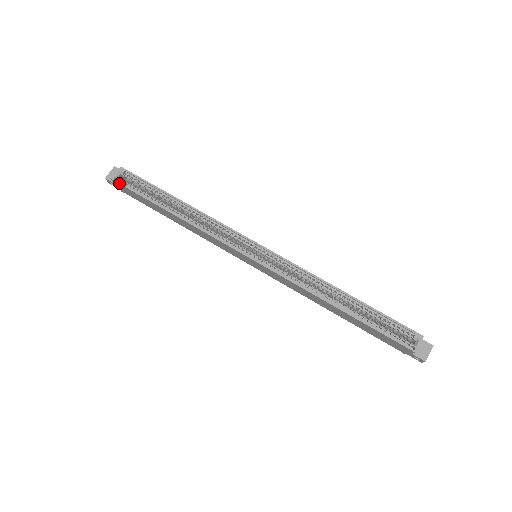
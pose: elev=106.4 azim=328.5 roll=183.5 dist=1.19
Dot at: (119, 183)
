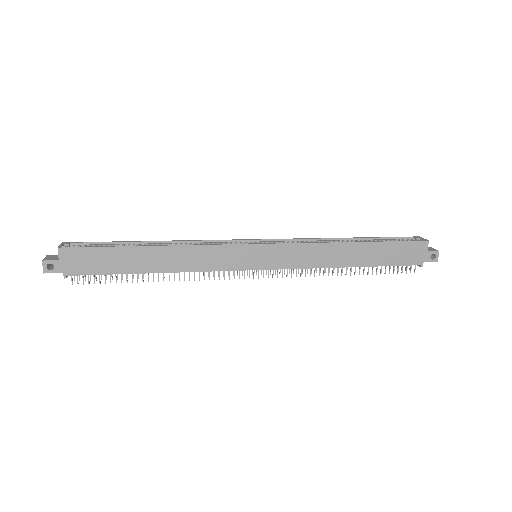
Dot at: (71, 247)
